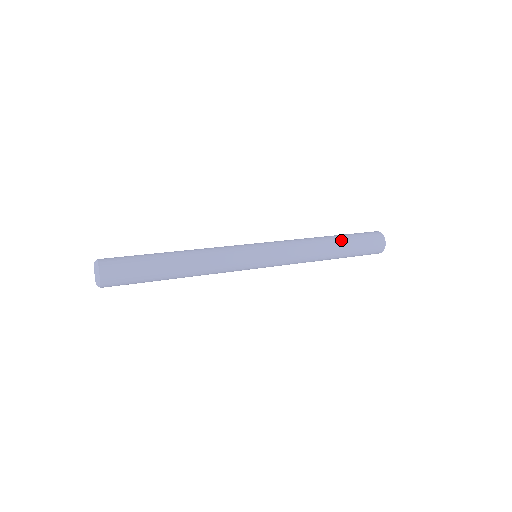
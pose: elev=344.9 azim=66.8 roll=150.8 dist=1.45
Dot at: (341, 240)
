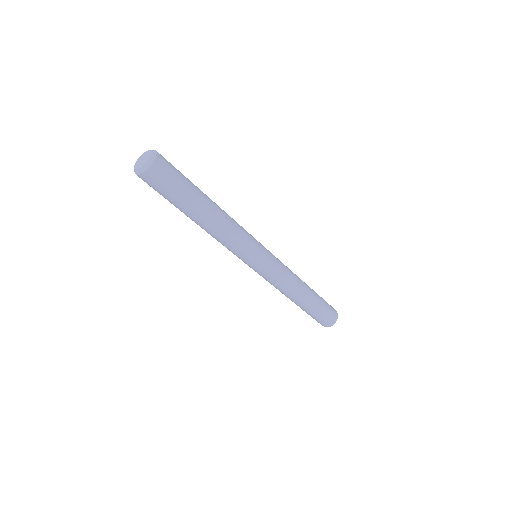
Dot at: occluded
